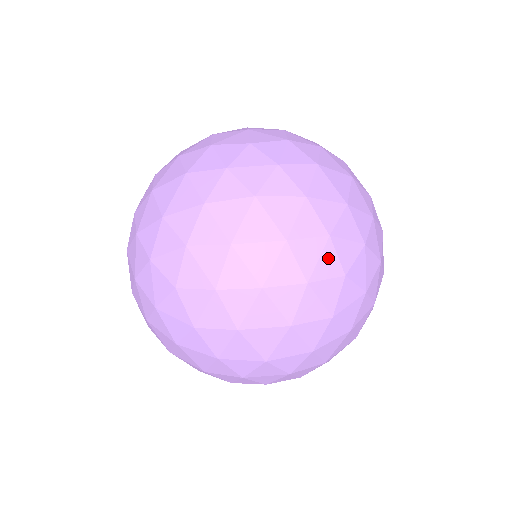
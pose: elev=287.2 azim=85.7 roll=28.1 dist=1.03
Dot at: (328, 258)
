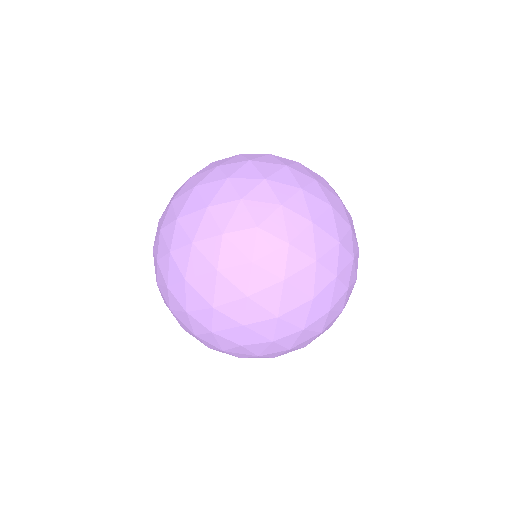
Dot at: (309, 171)
